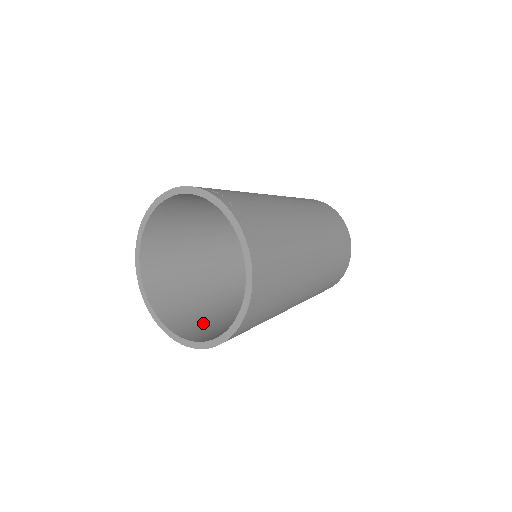
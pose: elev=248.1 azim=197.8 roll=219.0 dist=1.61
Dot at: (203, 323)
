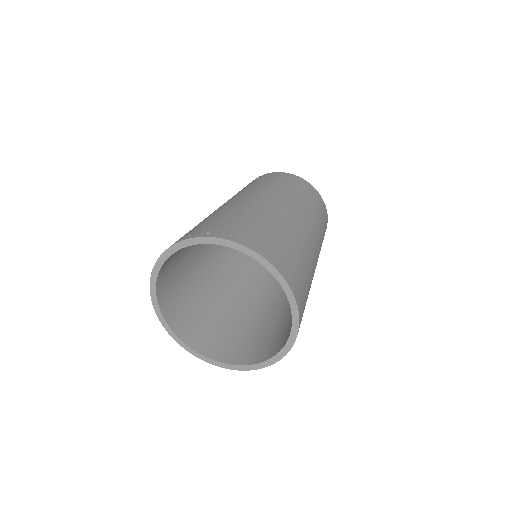
Dot at: (238, 339)
